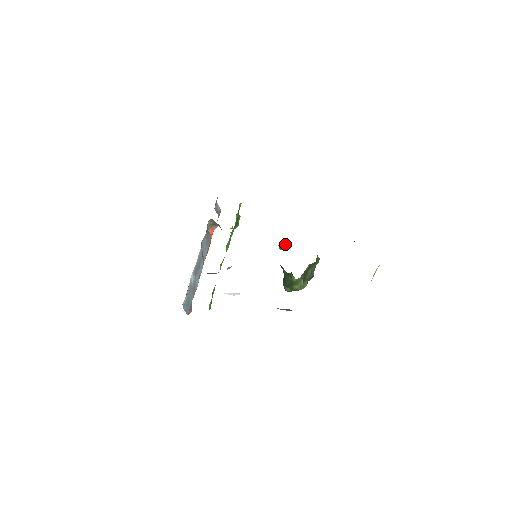
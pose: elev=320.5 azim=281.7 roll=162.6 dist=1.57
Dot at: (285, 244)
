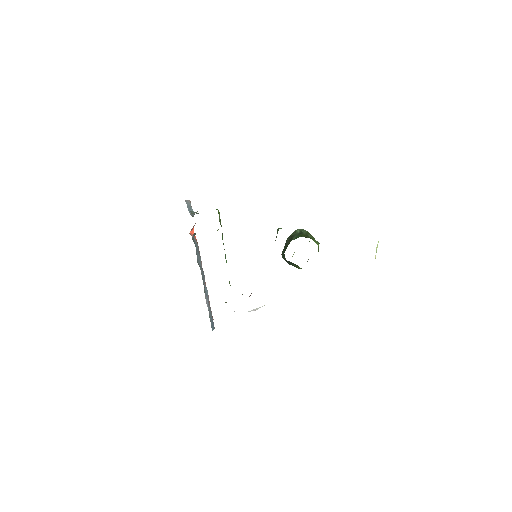
Dot at: occluded
